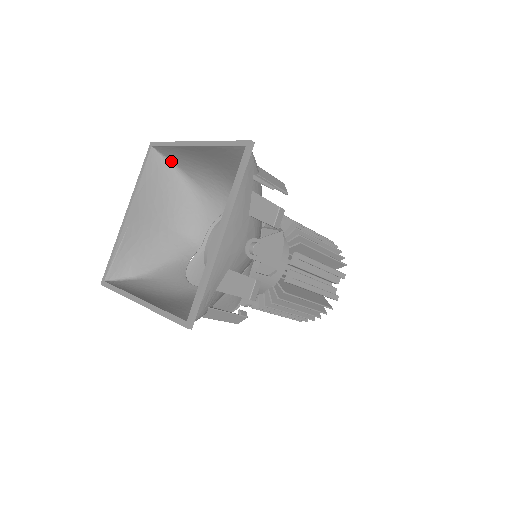
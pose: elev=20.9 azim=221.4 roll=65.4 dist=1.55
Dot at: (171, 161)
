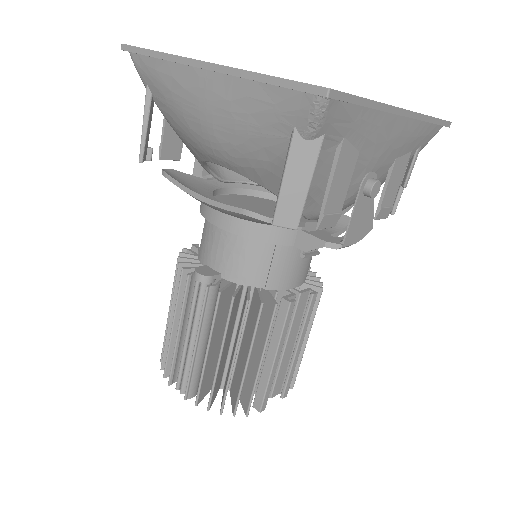
Dot at: occluded
